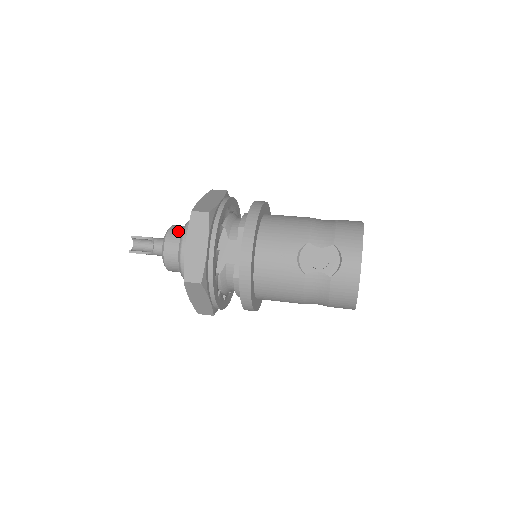
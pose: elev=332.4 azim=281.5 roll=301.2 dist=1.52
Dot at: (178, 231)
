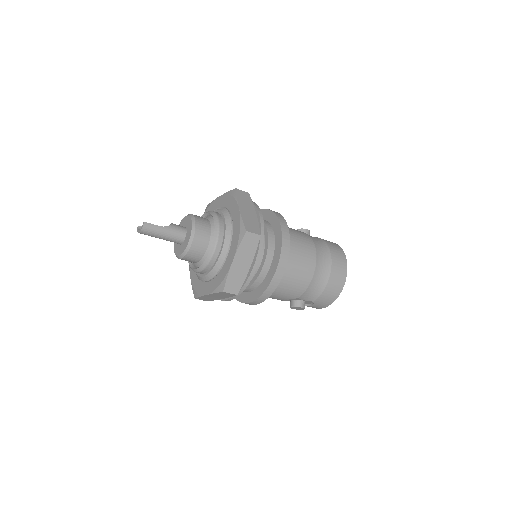
Dot at: occluded
